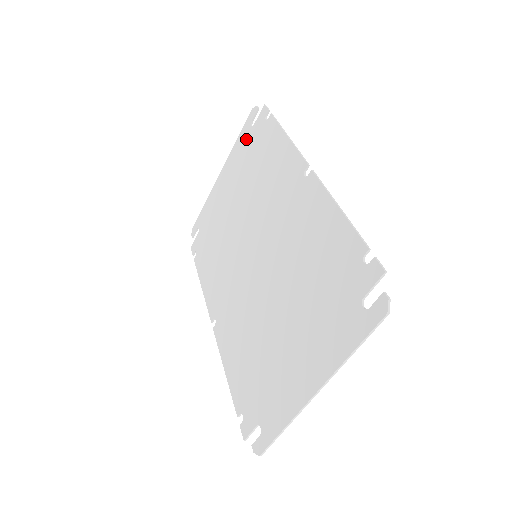
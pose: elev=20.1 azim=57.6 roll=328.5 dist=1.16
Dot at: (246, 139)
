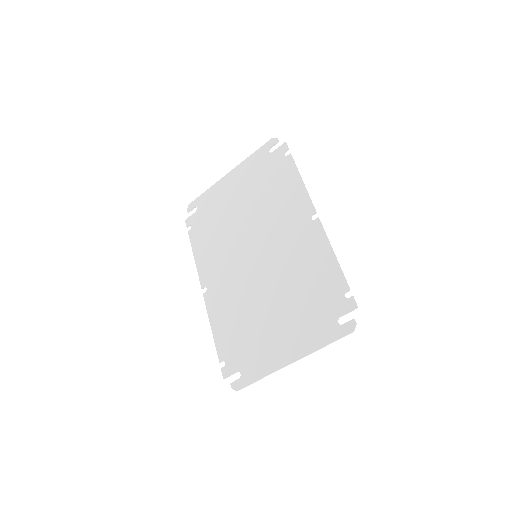
Dot at: (262, 160)
